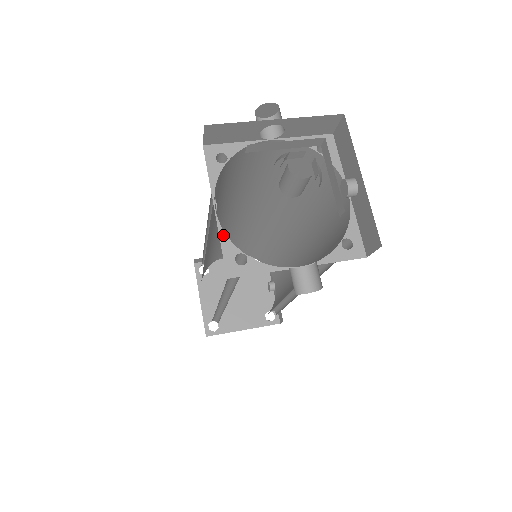
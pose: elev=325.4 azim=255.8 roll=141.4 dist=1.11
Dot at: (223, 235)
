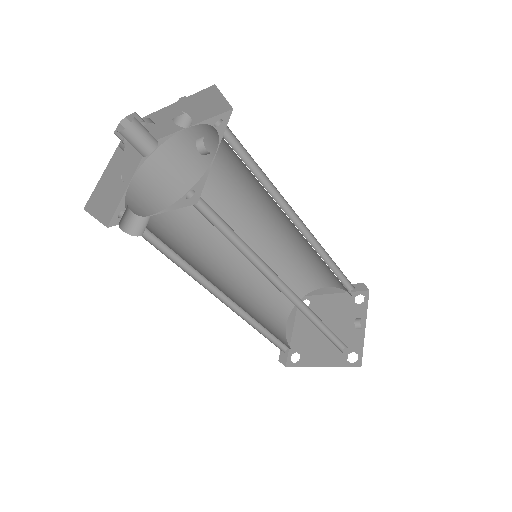
Dot at: (123, 199)
